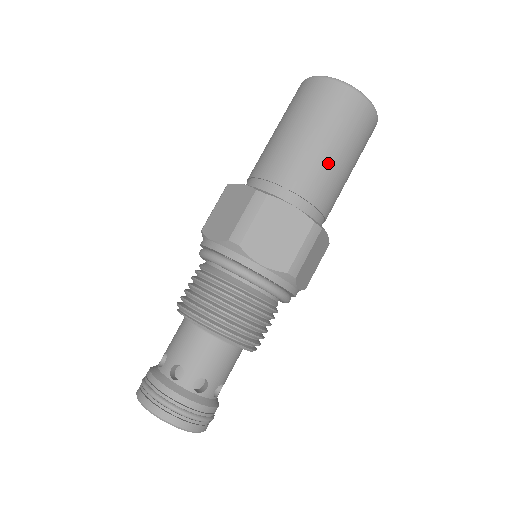
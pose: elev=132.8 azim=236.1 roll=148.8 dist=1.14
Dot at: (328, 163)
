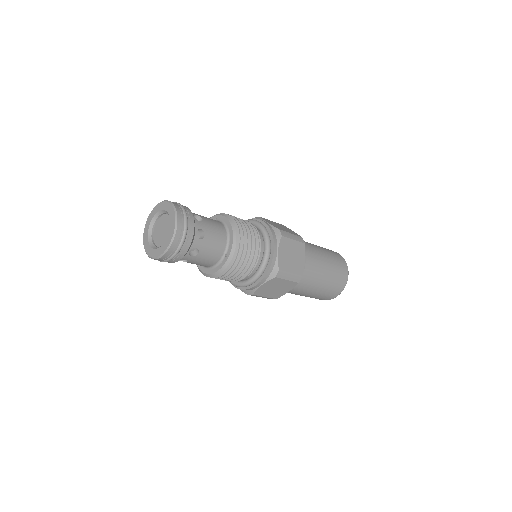
Dot at: (317, 248)
